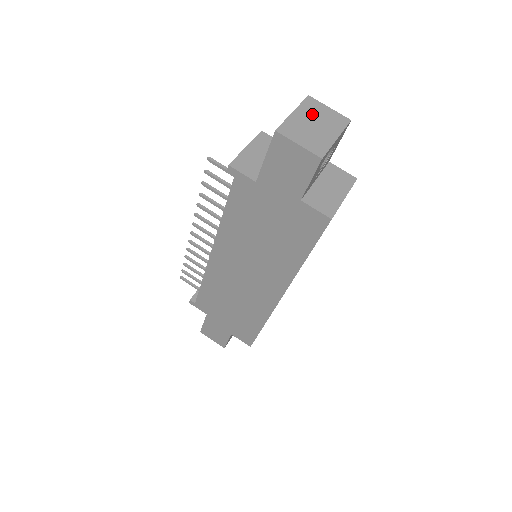
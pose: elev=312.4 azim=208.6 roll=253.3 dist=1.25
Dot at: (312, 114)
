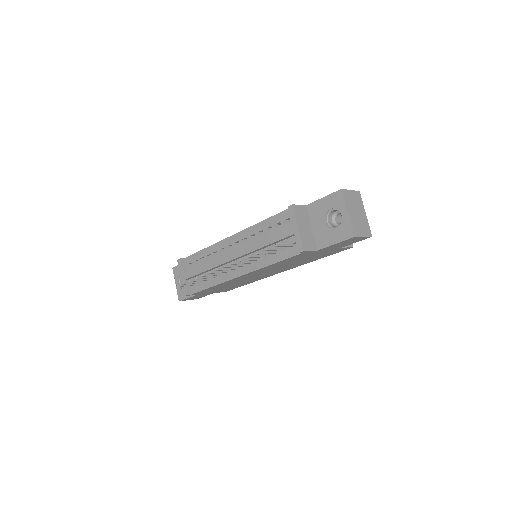
Dot at: (352, 205)
